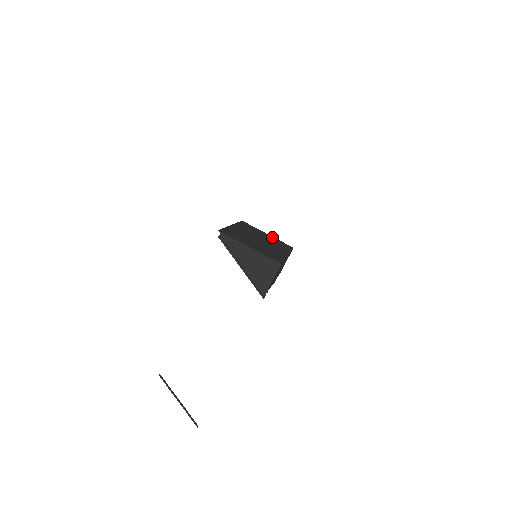
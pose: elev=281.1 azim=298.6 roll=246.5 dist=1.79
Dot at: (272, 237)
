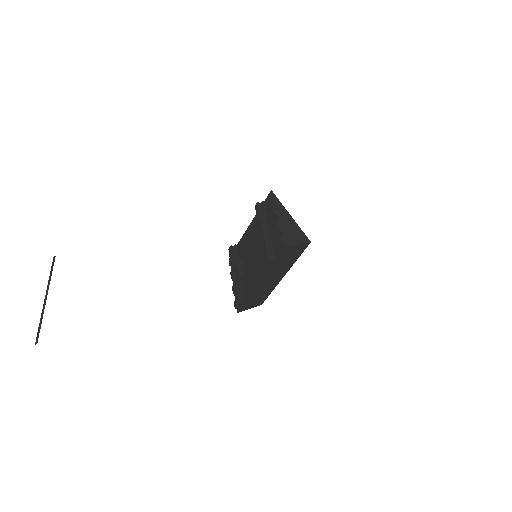
Dot at: occluded
